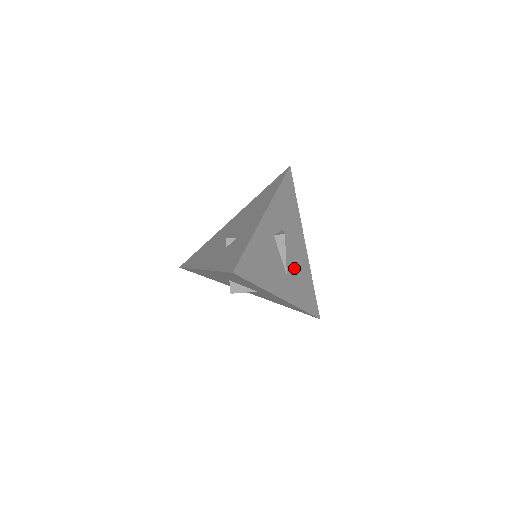
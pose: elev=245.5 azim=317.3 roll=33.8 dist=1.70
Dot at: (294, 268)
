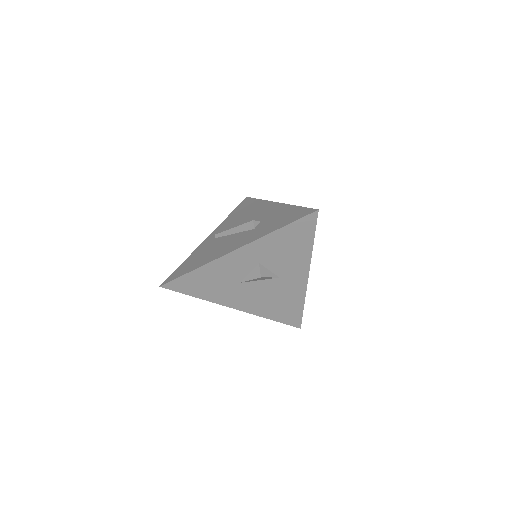
Dot at: occluded
